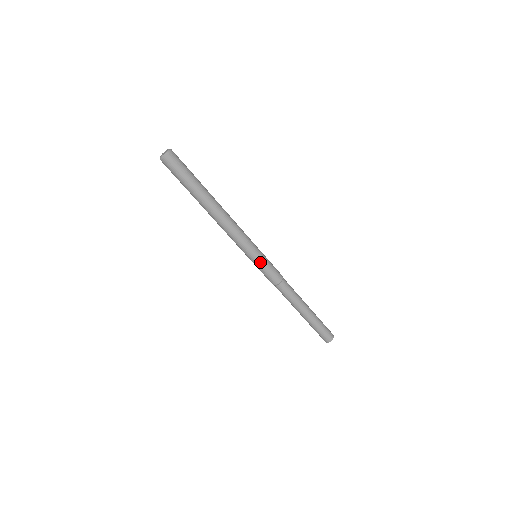
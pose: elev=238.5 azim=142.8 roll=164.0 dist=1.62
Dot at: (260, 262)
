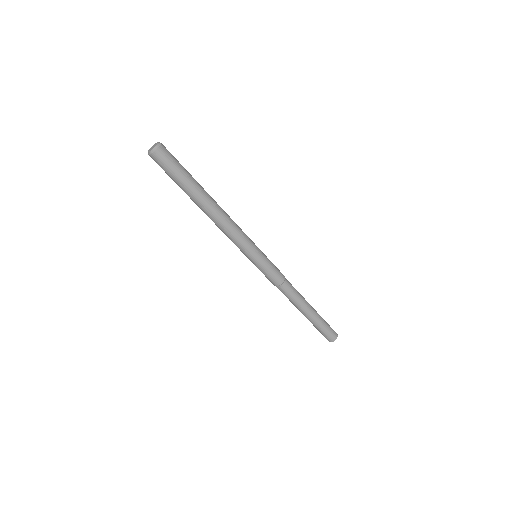
Dot at: (256, 265)
